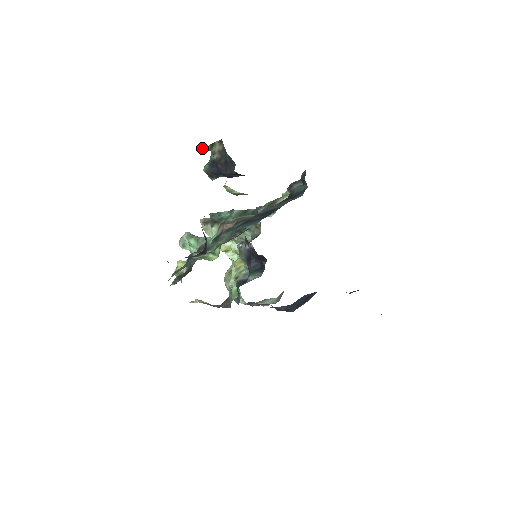
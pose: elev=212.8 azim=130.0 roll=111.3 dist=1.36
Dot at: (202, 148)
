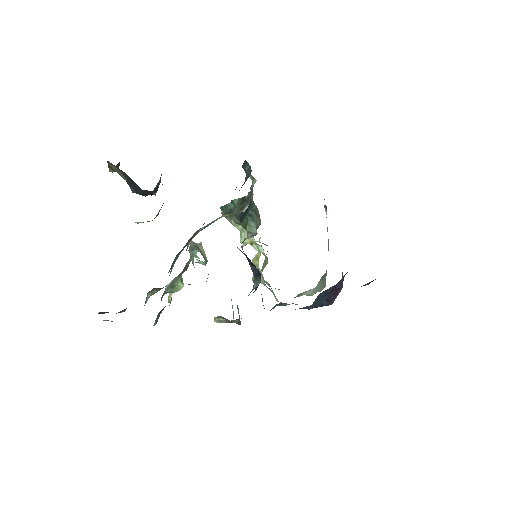
Dot at: occluded
